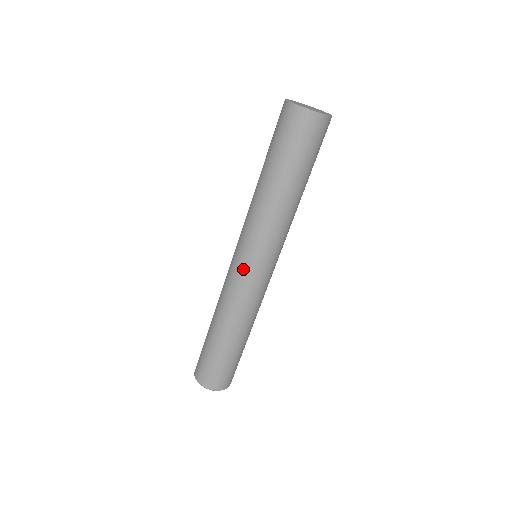
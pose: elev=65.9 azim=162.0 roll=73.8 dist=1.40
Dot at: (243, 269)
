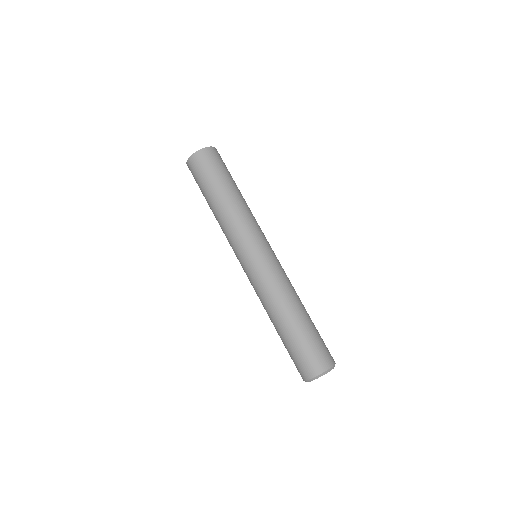
Dot at: (250, 264)
